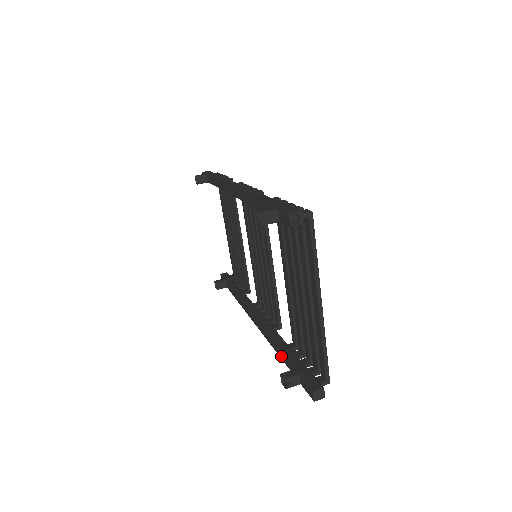
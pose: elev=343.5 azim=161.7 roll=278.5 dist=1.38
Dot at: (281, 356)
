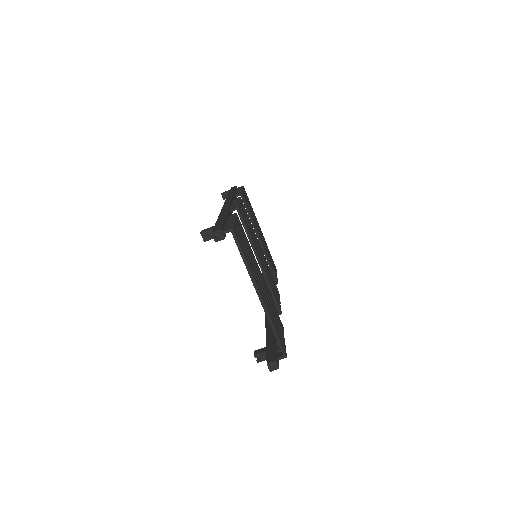
Dot at: occluded
